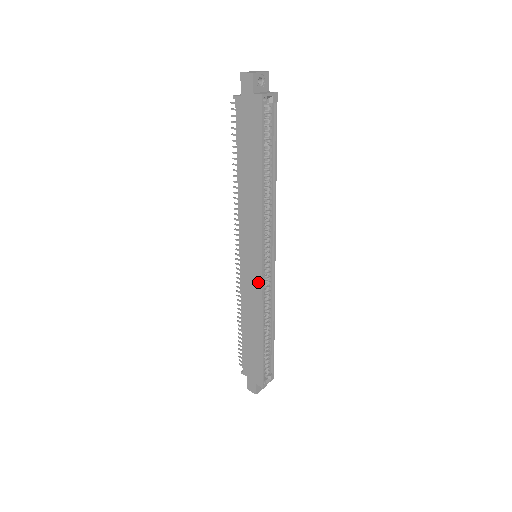
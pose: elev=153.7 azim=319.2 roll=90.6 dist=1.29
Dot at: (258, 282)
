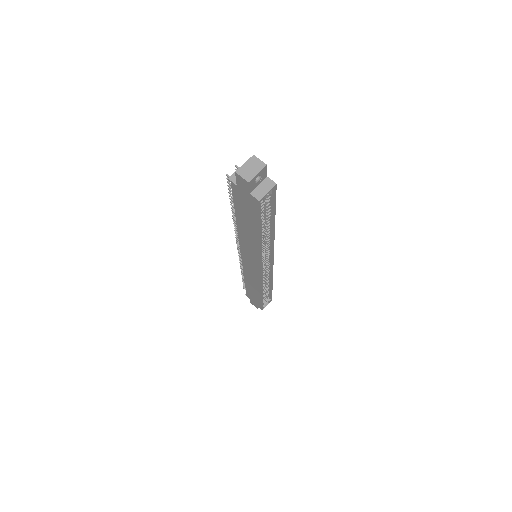
Dot at: (258, 276)
